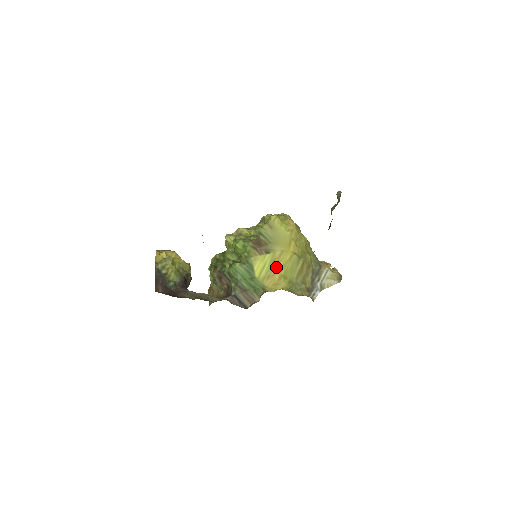
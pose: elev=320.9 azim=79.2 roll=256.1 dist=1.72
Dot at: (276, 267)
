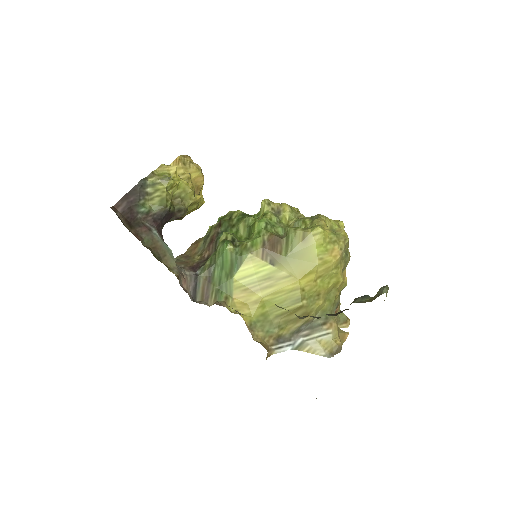
Dot at: (265, 286)
